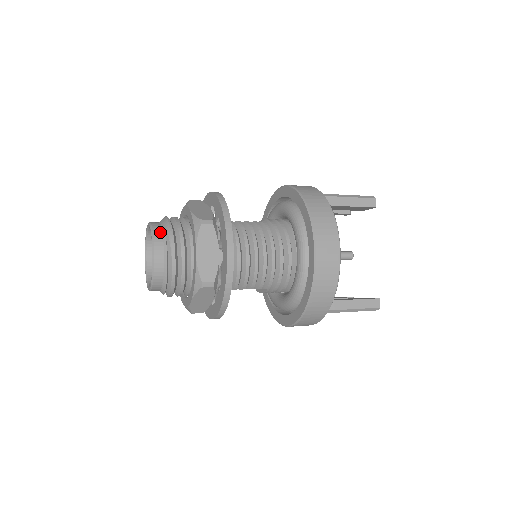
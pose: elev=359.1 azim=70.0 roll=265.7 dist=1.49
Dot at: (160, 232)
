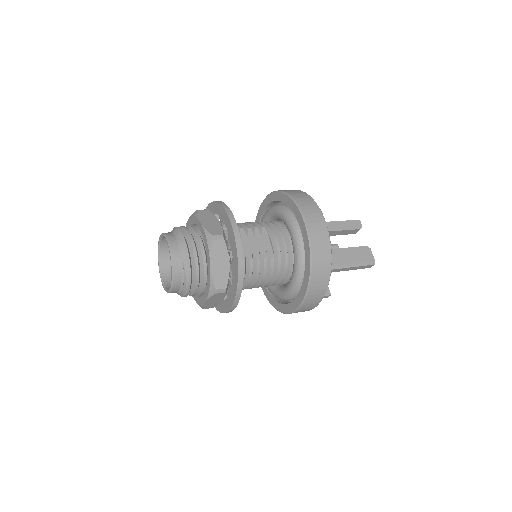
Dot at: (180, 277)
